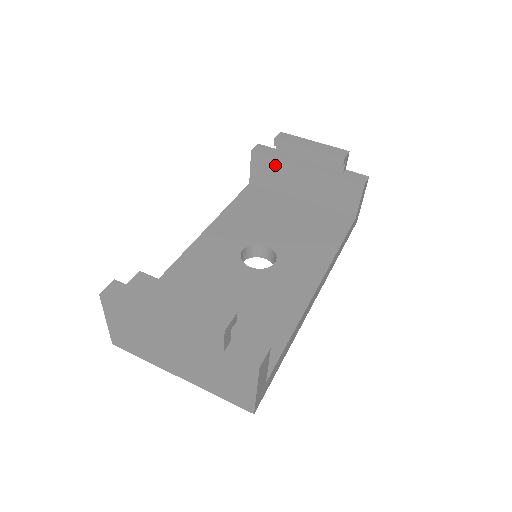
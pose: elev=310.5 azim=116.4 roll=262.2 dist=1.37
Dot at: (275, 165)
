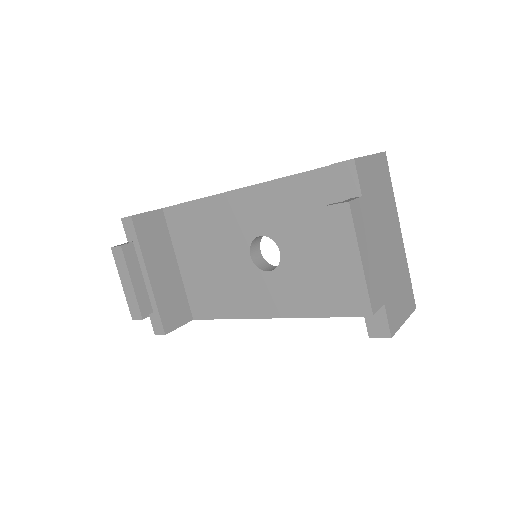
Dot at: occluded
